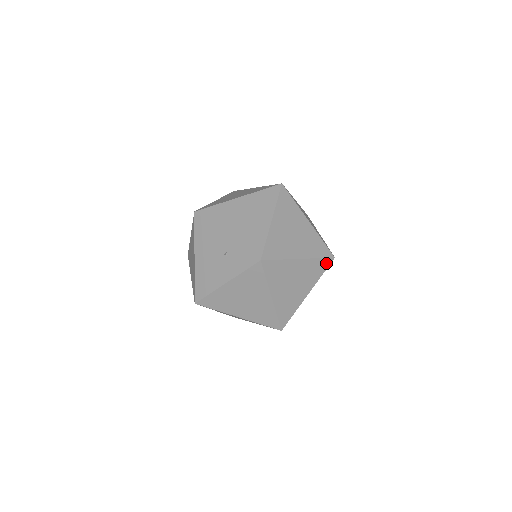
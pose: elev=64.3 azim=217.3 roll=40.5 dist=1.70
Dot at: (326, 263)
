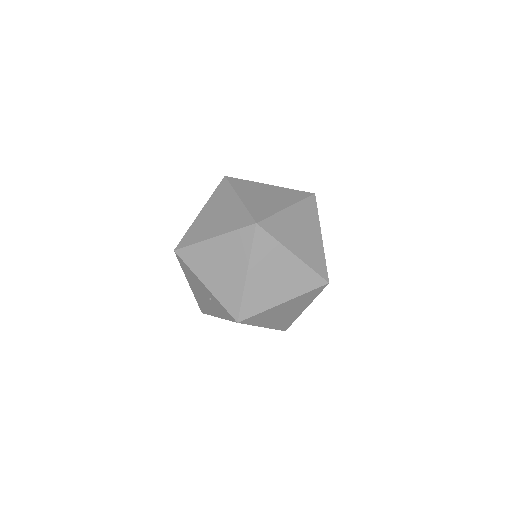
Dot at: (319, 289)
